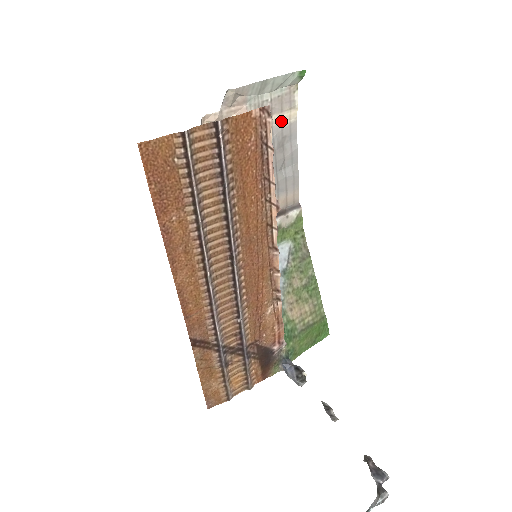
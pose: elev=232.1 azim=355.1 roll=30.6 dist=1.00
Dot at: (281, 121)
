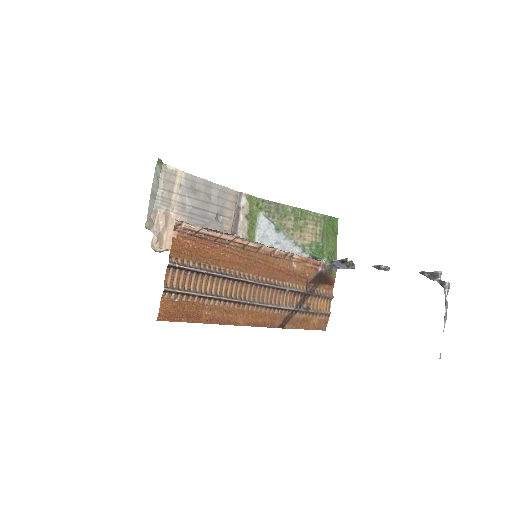
Dot at: (180, 185)
